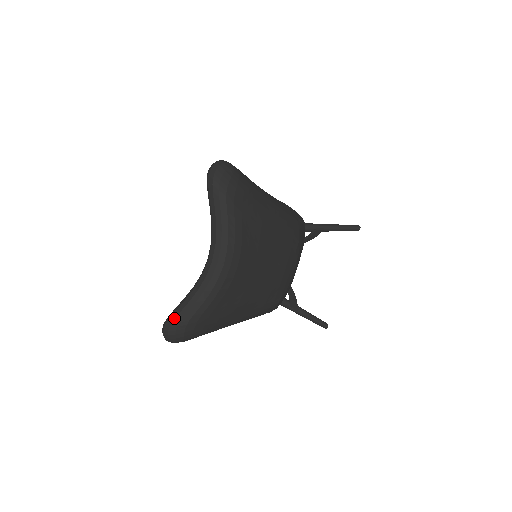
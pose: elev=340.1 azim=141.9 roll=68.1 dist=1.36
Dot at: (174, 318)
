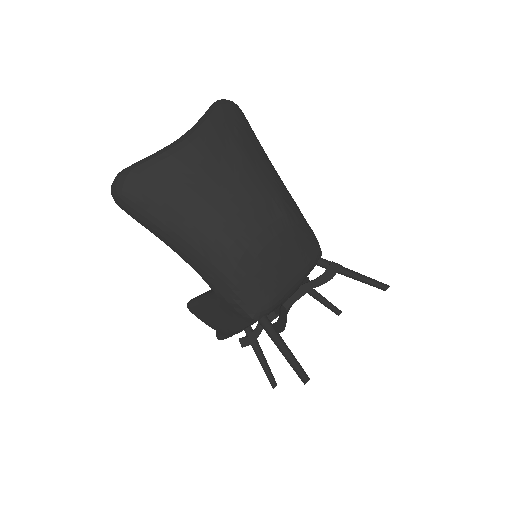
Dot at: (126, 168)
